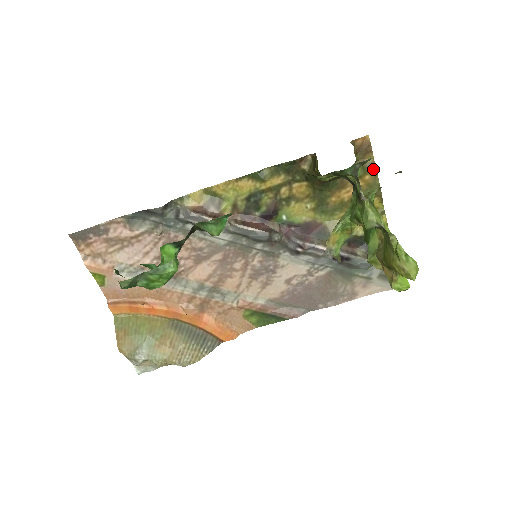
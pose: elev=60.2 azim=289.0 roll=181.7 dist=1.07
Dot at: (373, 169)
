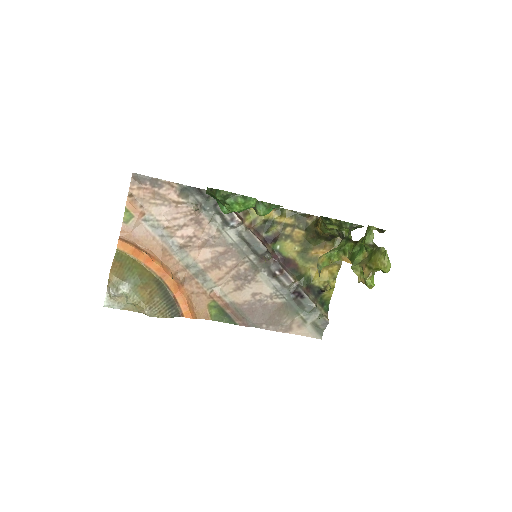
Dot at: occluded
